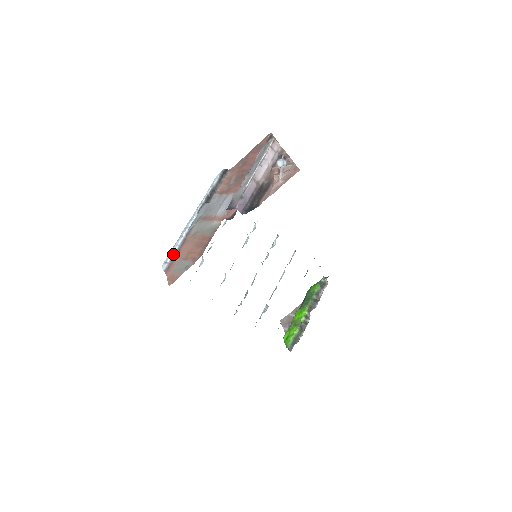
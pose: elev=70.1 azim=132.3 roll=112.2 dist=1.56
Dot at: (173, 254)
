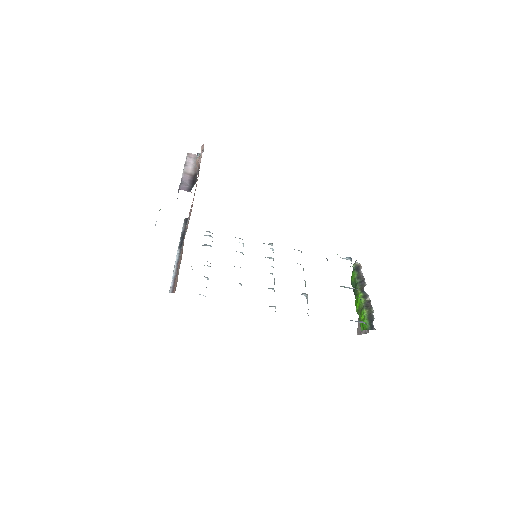
Dot at: (173, 280)
